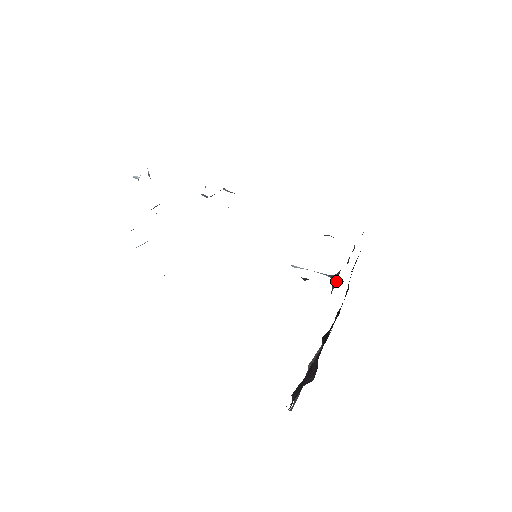
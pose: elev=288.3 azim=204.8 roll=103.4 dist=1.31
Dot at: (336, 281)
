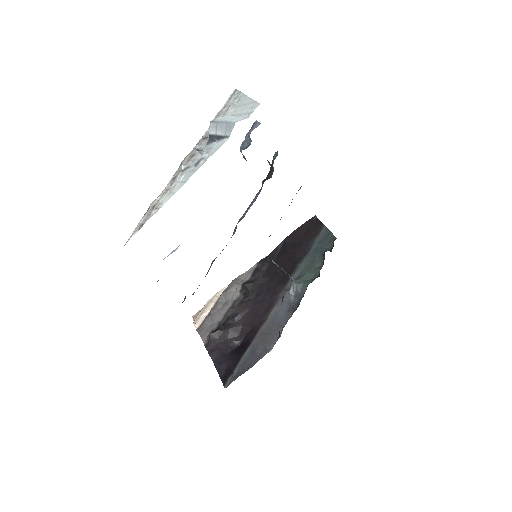
Dot at: (295, 293)
